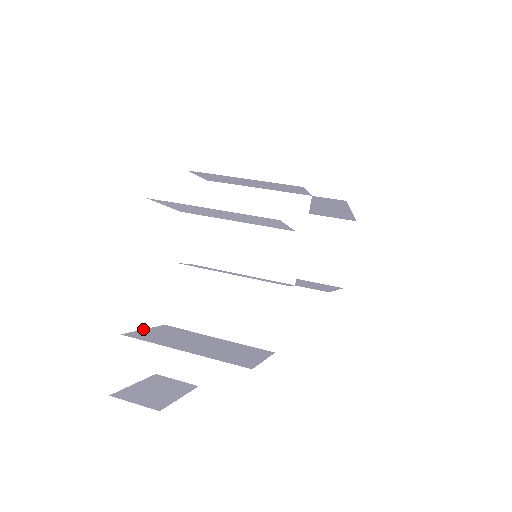
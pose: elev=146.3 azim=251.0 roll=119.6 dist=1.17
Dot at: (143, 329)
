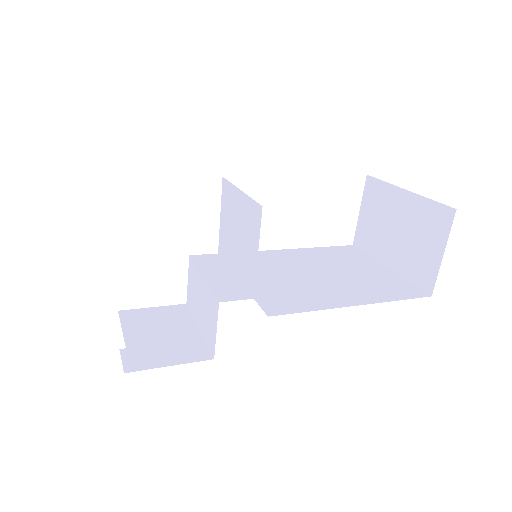
Dot at: (151, 307)
